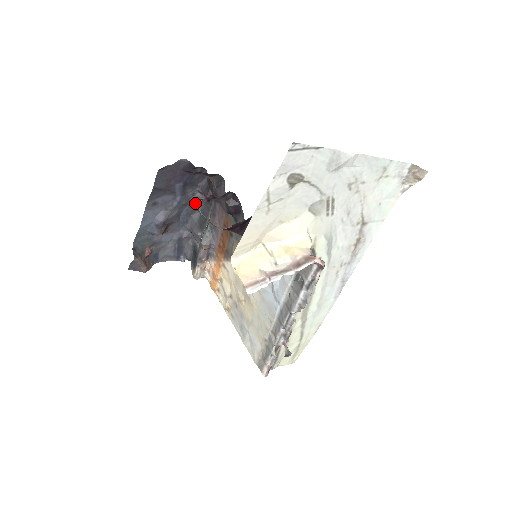
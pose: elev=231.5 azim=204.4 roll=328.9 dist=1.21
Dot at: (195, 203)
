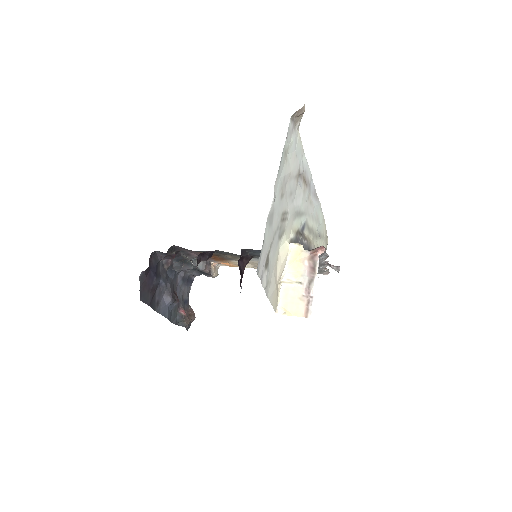
Dot at: (169, 265)
